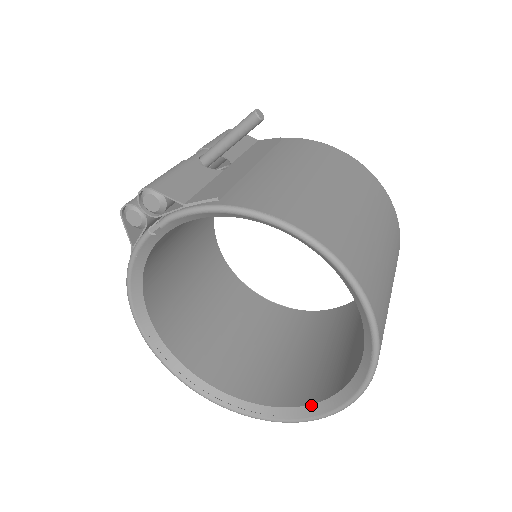
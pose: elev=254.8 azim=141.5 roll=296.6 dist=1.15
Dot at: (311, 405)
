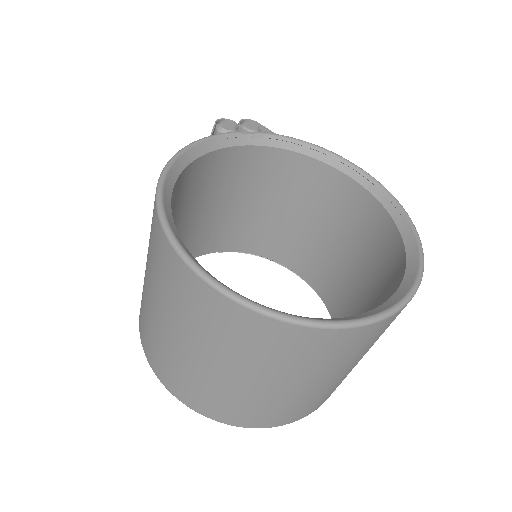
Dot at: (351, 316)
